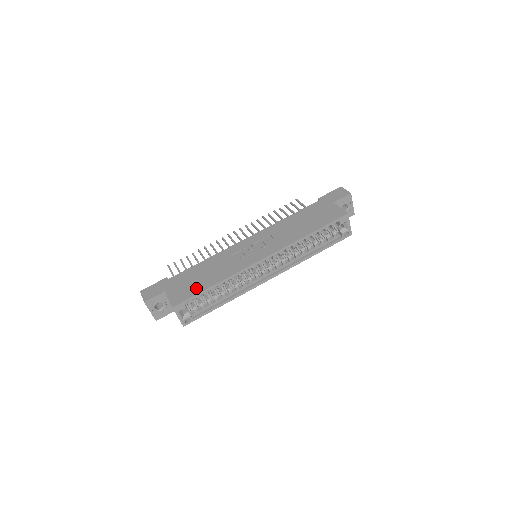
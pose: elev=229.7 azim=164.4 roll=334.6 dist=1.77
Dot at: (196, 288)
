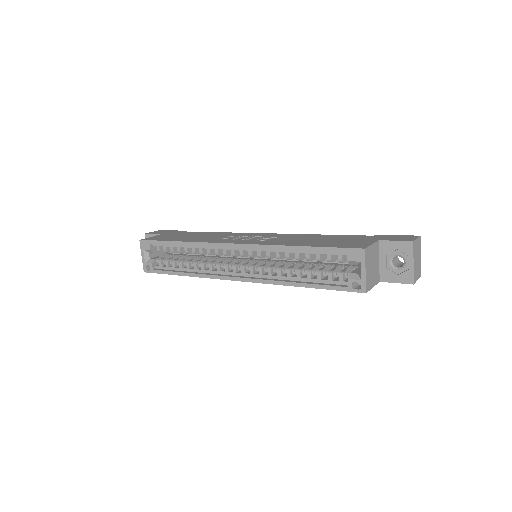
Dot at: (170, 238)
